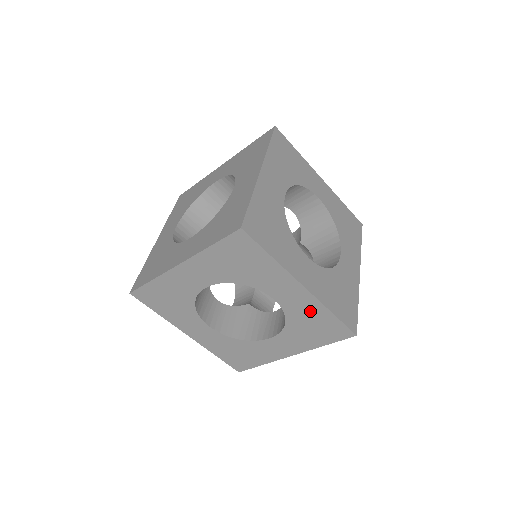
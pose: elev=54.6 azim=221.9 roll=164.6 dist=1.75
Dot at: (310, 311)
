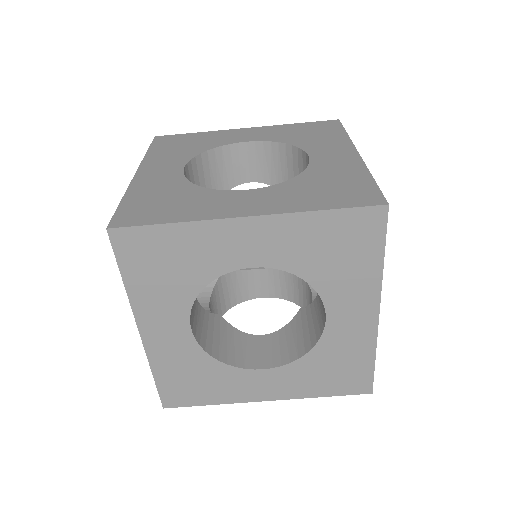
Dot at: (299, 237)
